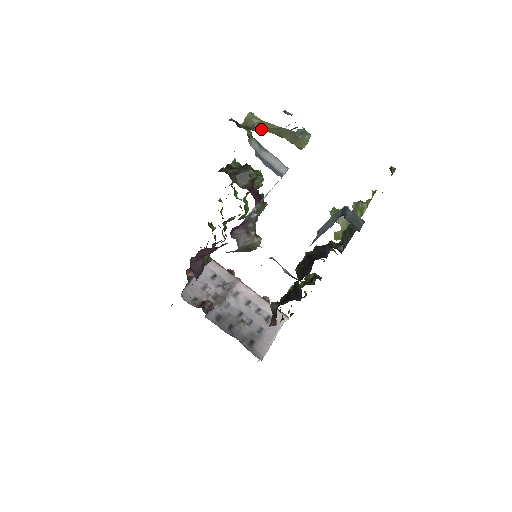
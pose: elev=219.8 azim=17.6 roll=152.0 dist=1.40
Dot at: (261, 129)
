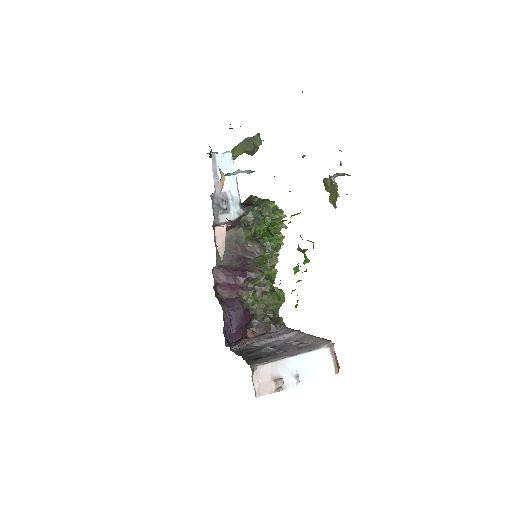
Dot at: (234, 156)
